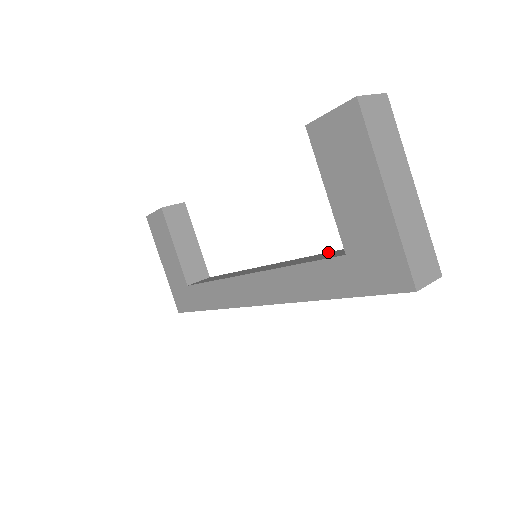
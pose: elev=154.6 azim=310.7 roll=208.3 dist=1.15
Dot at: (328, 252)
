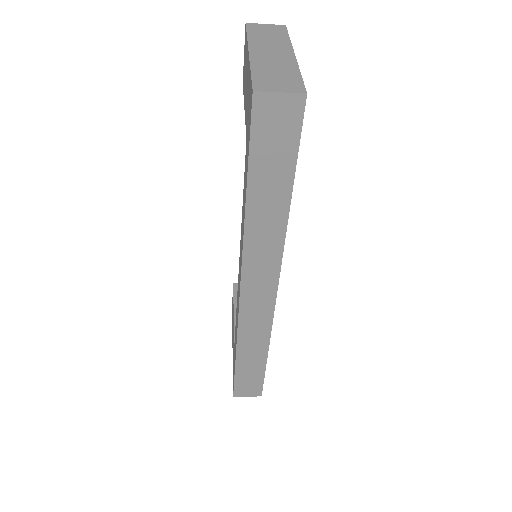
Dot at: occluded
